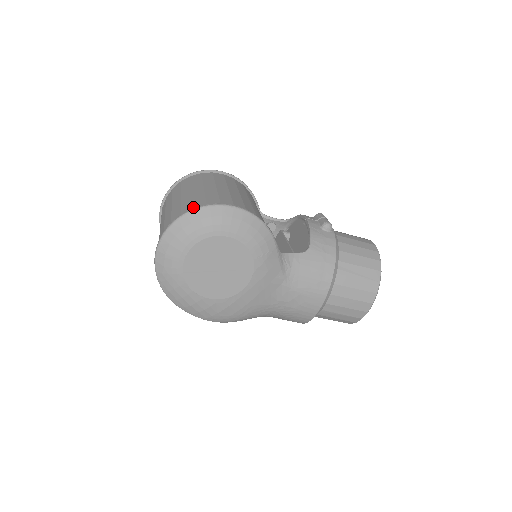
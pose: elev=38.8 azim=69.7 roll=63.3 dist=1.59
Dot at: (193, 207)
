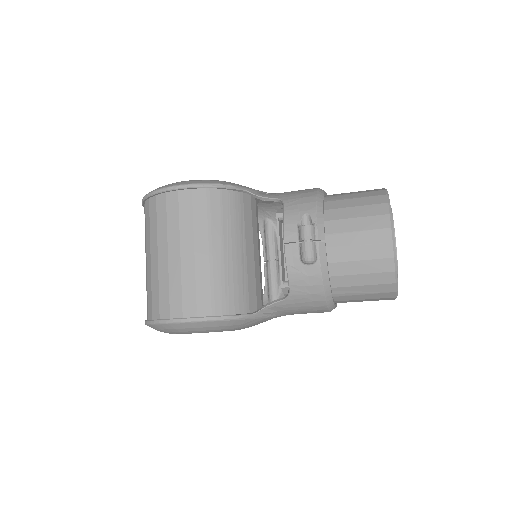
Dot at: (152, 311)
